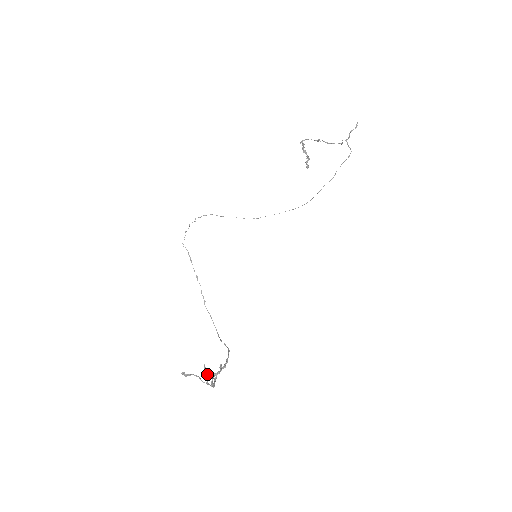
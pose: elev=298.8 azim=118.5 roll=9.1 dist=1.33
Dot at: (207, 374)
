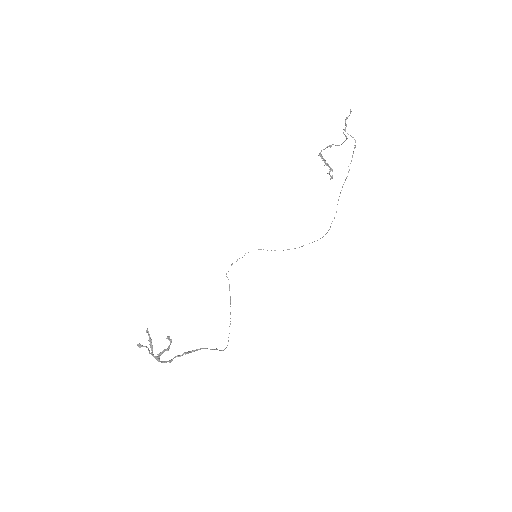
Dot at: (150, 340)
